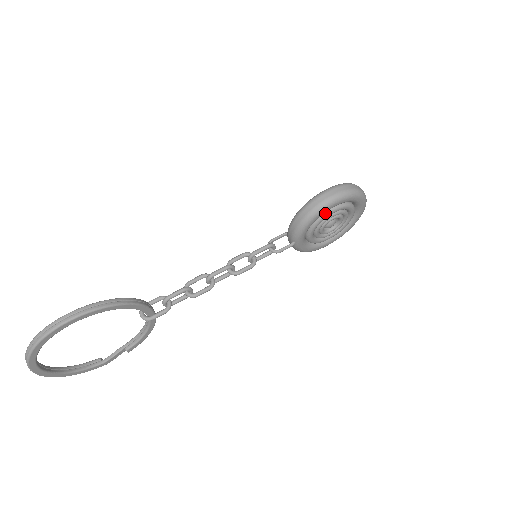
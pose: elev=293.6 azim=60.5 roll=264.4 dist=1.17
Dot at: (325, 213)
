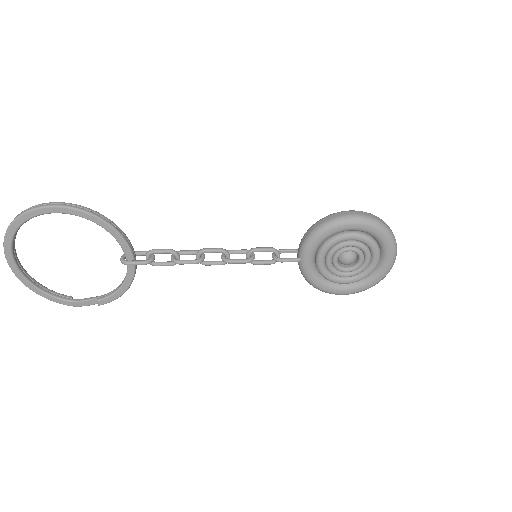
Dot at: (341, 234)
